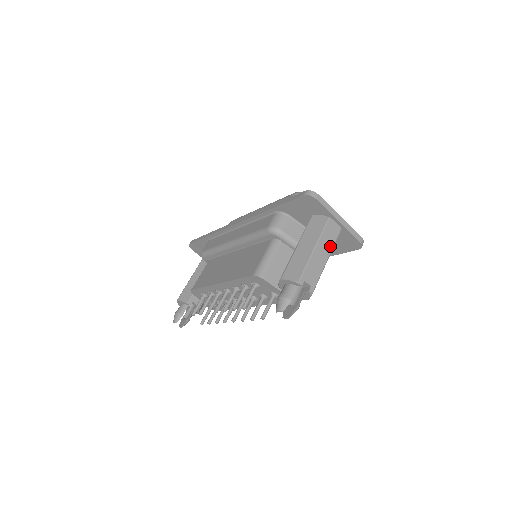
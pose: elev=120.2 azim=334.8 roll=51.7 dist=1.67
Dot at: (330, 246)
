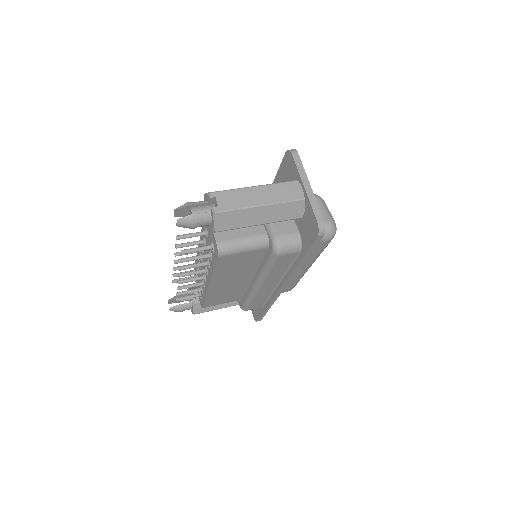
Dot at: (275, 199)
